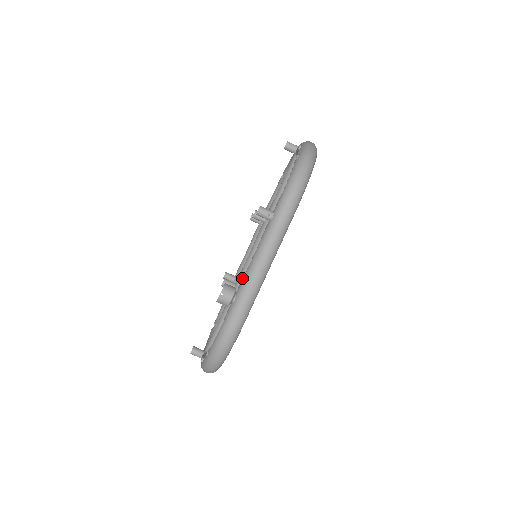
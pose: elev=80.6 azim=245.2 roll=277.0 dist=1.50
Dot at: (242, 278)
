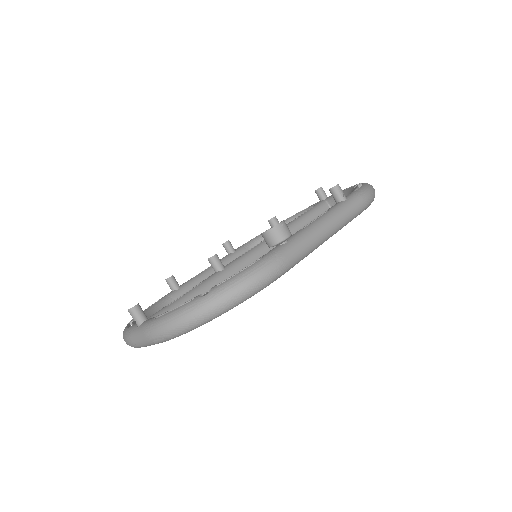
Dot at: (238, 264)
